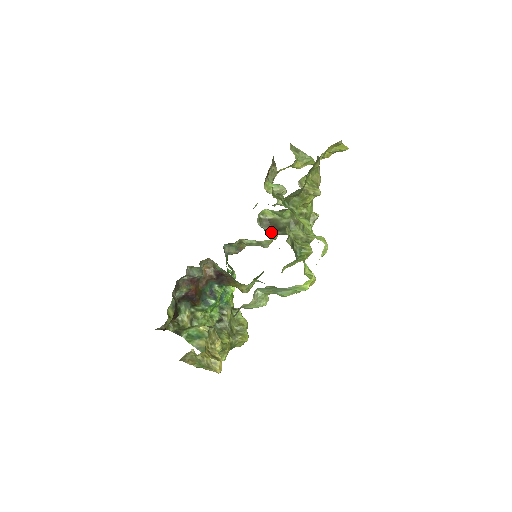
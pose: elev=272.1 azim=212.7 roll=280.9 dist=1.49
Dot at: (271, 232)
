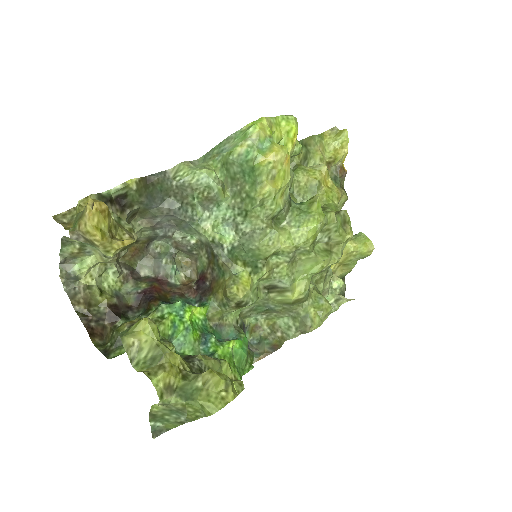
Dot at: occluded
